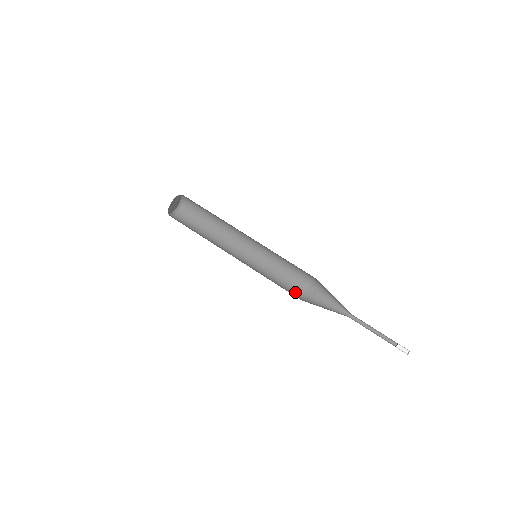
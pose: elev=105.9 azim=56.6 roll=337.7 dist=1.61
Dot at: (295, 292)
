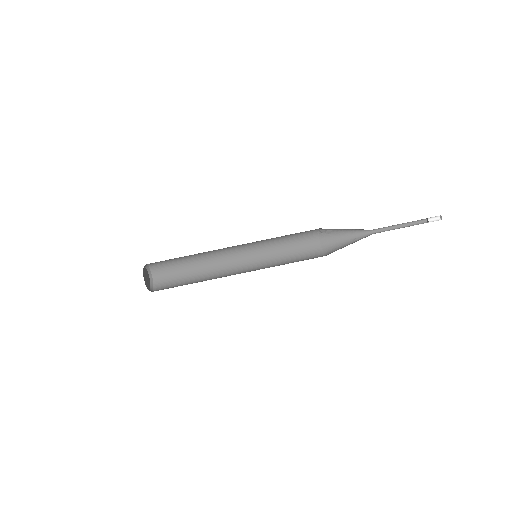
Dot at: (310, 244)
